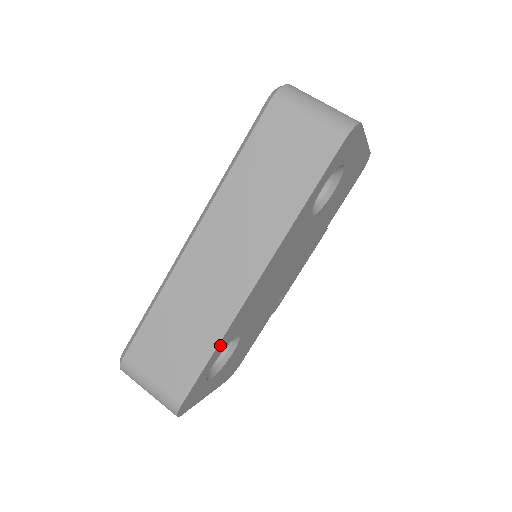
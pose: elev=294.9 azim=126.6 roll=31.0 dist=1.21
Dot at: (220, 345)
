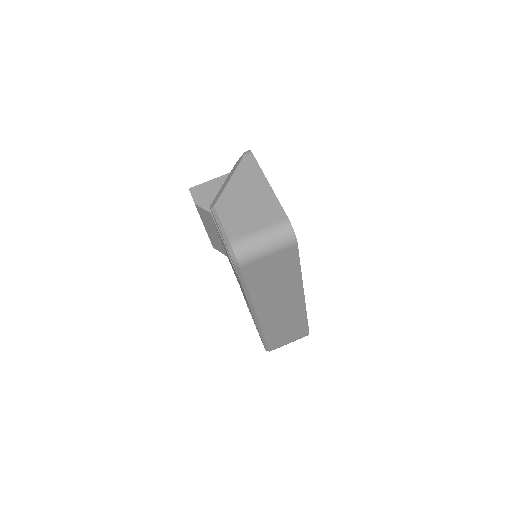
Dot at: occluded
